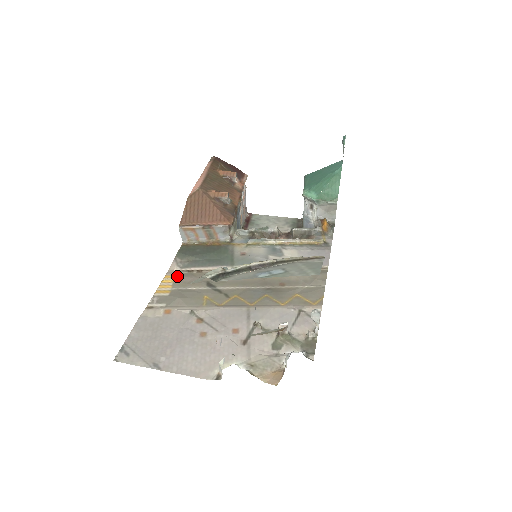
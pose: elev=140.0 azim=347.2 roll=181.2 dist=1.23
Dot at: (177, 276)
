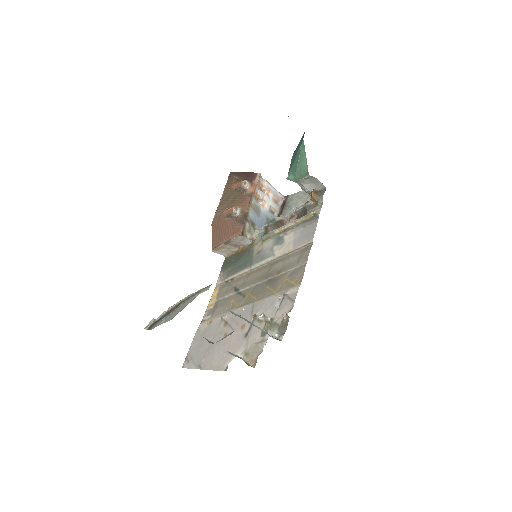
Dot at: (220, 289)
